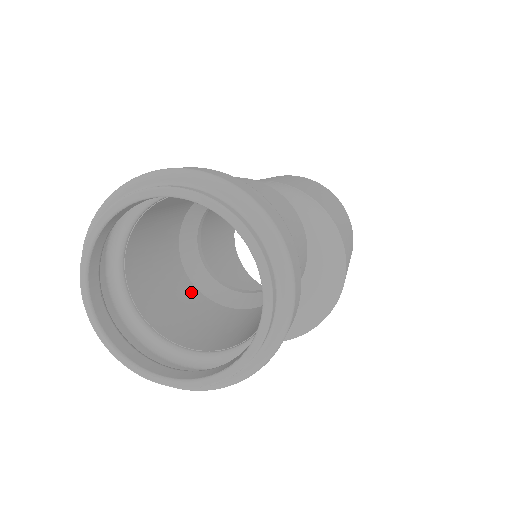
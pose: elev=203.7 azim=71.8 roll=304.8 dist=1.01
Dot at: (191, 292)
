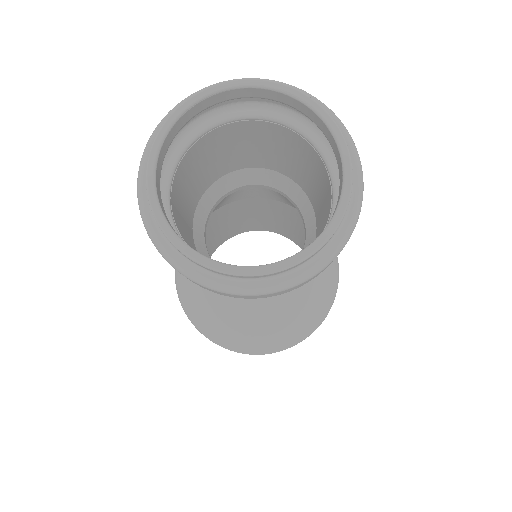
Dot at: occluded
